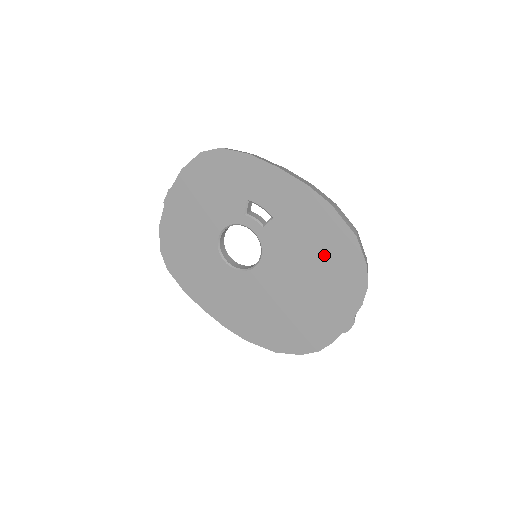
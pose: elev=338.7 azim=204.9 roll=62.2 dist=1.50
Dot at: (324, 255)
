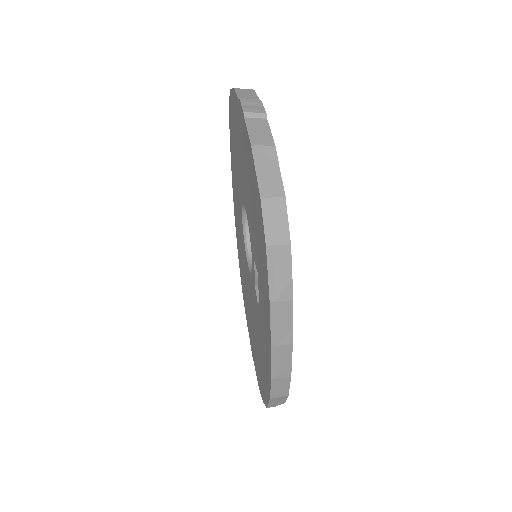
Dot at: (259, 357)
